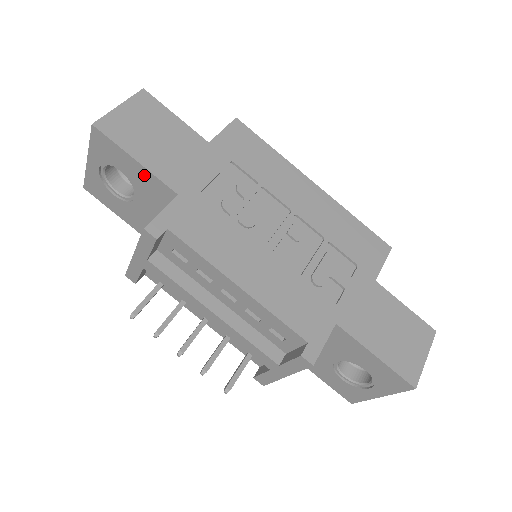
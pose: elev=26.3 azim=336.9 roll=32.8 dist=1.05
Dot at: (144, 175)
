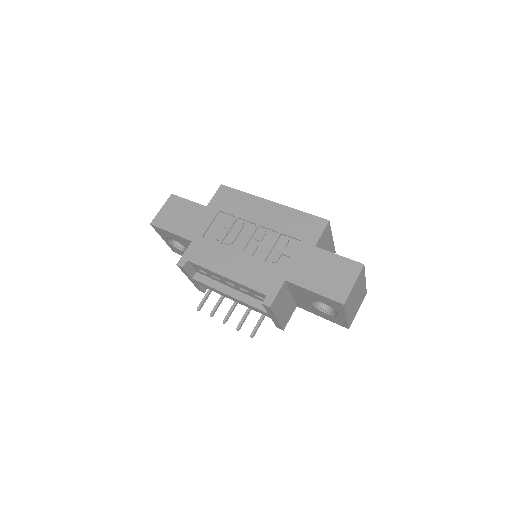
Dot at: (178, 238)
